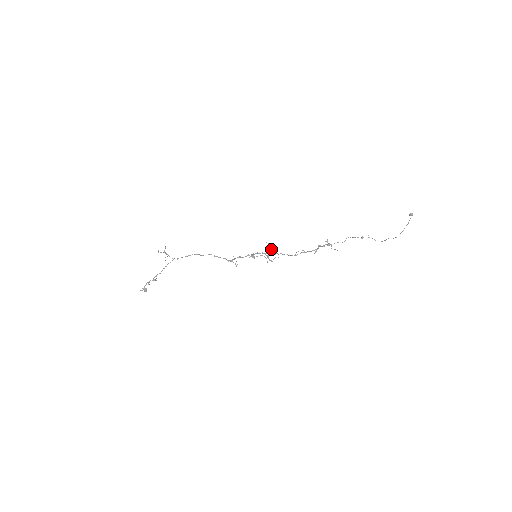
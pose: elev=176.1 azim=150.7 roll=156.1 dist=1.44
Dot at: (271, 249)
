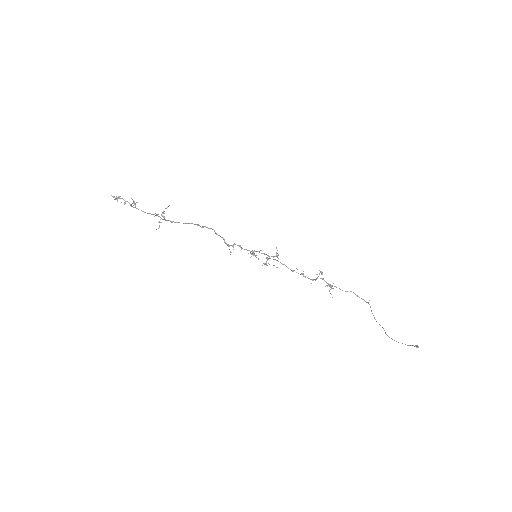
Dot at: (275, 256)
